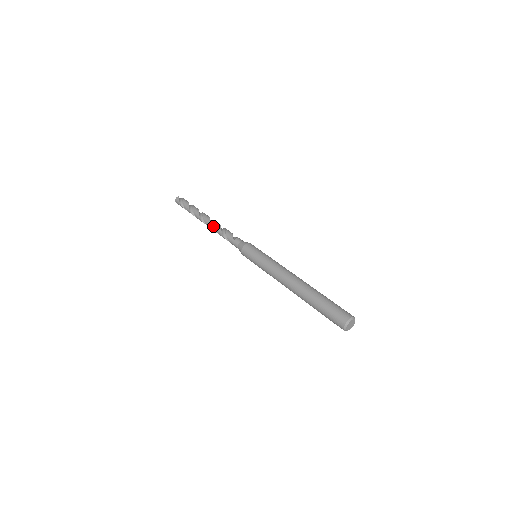
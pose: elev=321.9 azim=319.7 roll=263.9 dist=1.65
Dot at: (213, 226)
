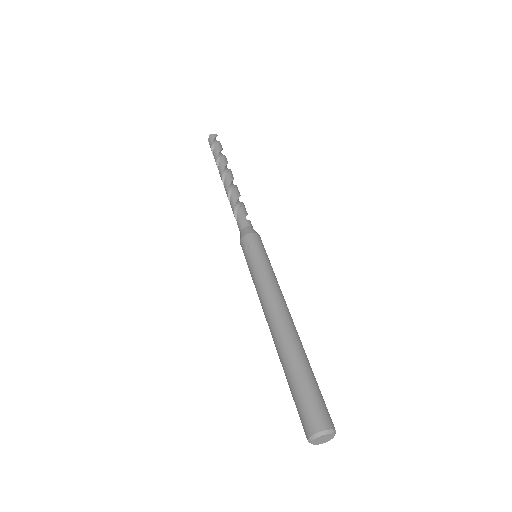
Dot at: (231, 188)
